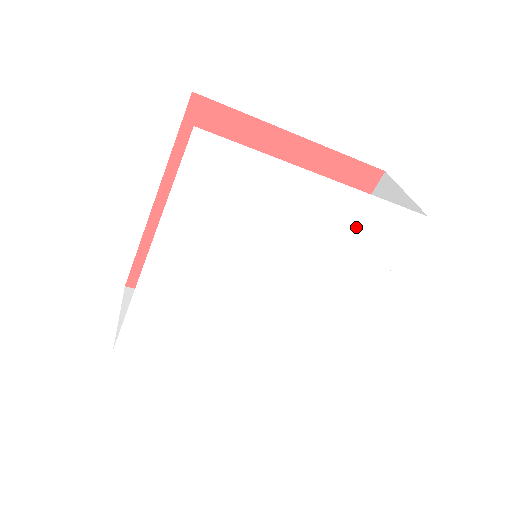
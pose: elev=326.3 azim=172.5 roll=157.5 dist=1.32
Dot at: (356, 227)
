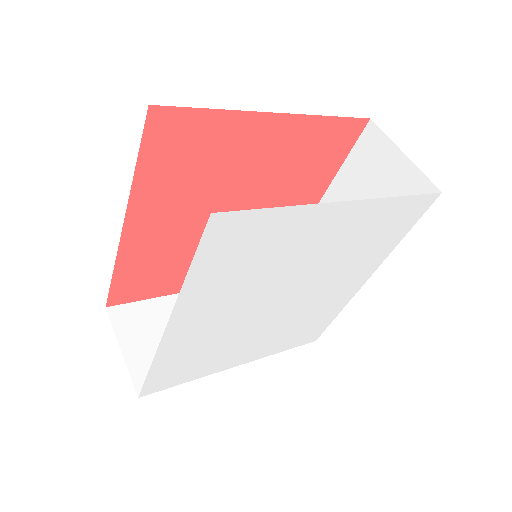
Dot at: (375, 226)
